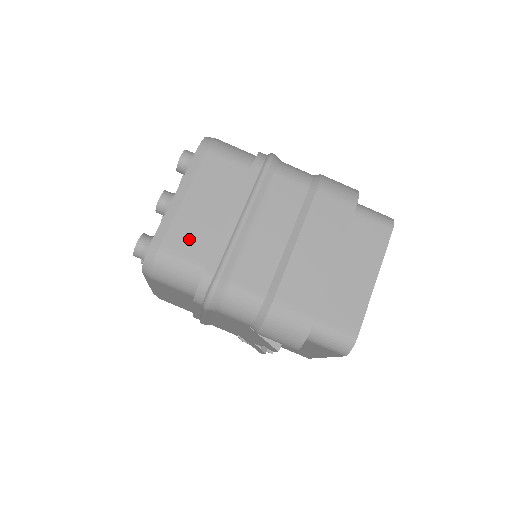
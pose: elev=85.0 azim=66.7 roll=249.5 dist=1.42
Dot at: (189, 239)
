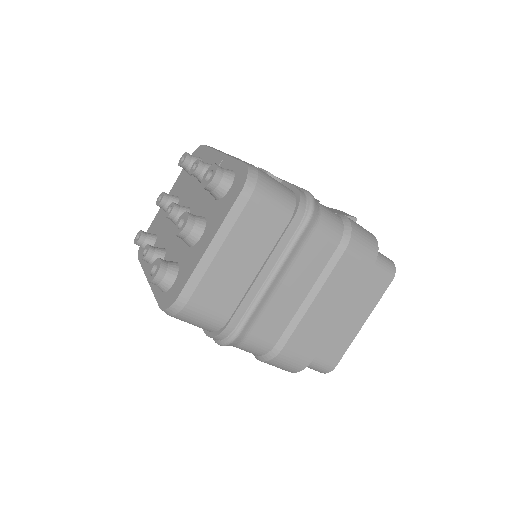
Dot at: (217, 294)
